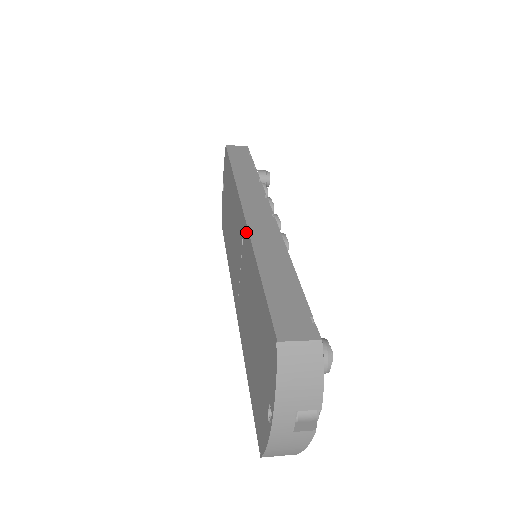
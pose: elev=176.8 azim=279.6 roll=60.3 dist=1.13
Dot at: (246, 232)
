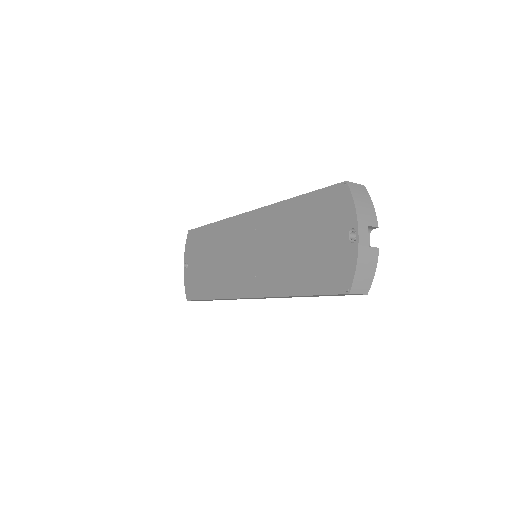
Dot at: (263, 211)
